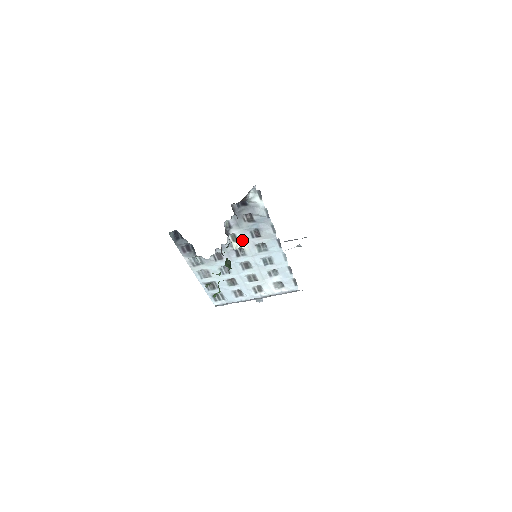
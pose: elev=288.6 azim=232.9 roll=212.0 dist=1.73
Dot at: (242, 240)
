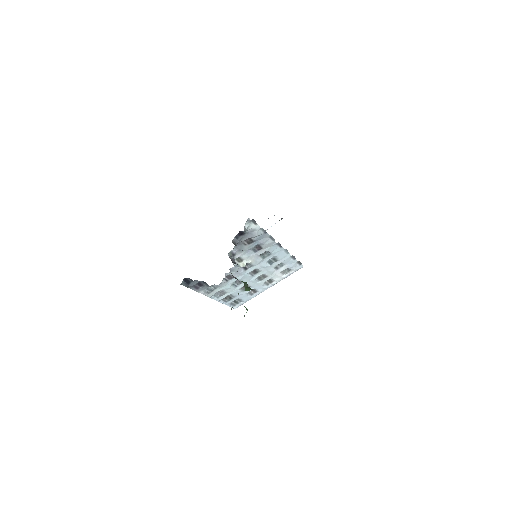
Dot at: (247, 258)
